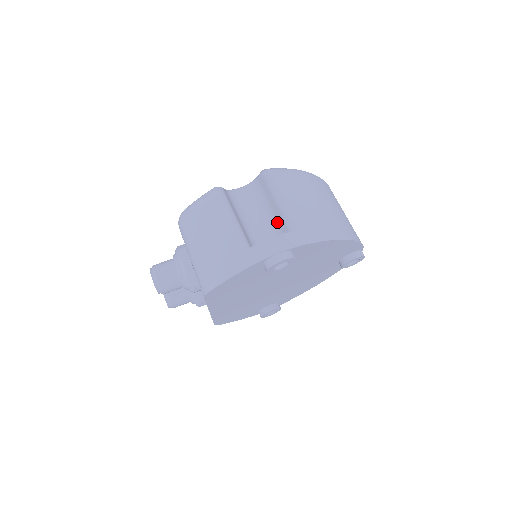
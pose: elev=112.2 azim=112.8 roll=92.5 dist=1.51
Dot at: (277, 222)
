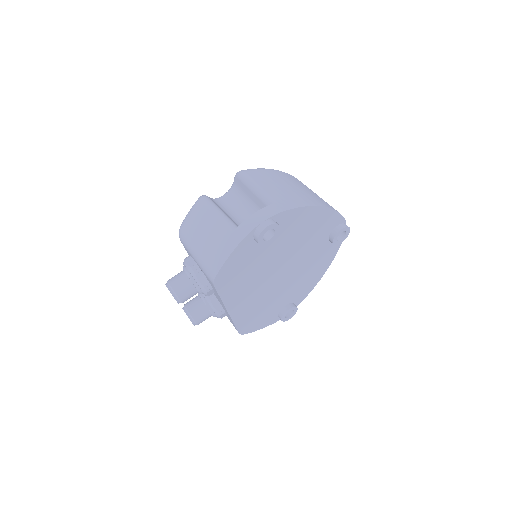
Dot at: (258, 207)
